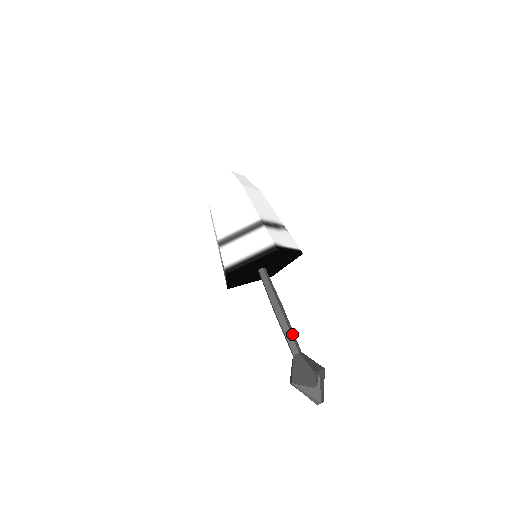
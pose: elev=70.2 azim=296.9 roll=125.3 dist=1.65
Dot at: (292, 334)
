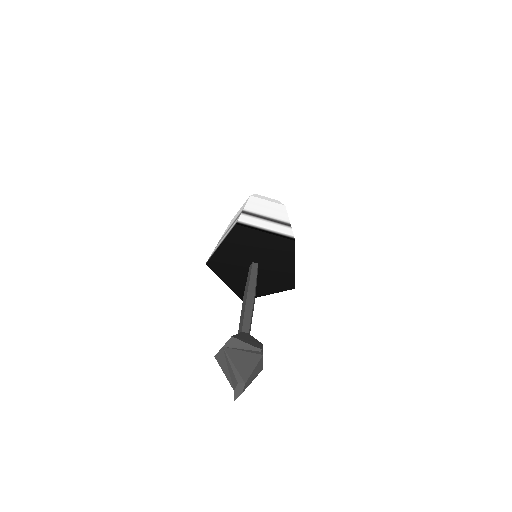
Dot at: (251, 318)
